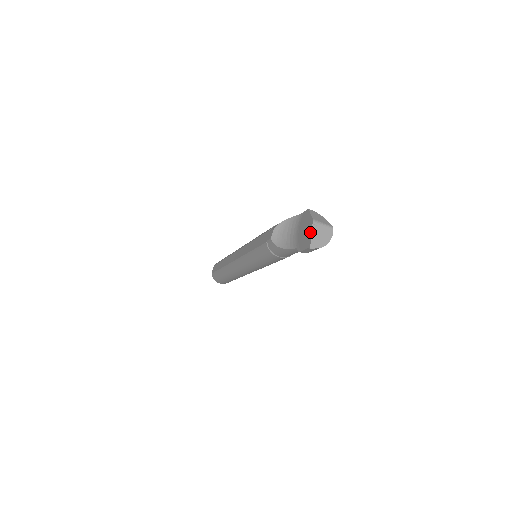
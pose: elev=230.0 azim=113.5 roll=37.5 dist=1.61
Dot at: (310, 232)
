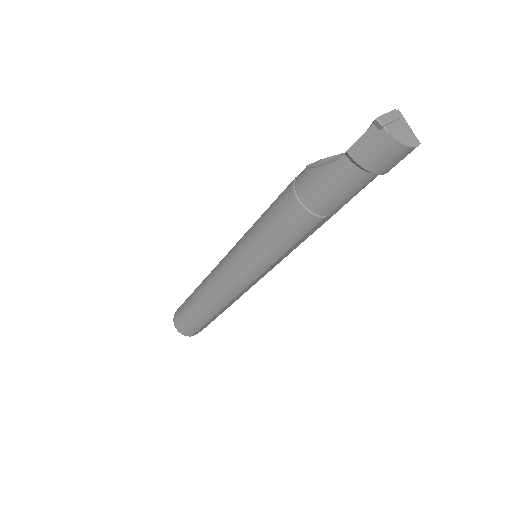
Dot at: (386, 114)
